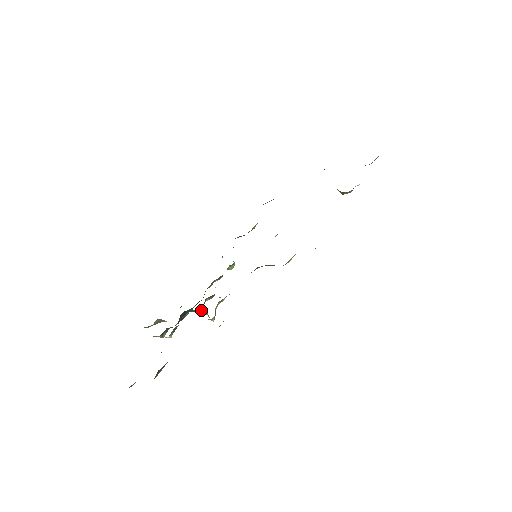
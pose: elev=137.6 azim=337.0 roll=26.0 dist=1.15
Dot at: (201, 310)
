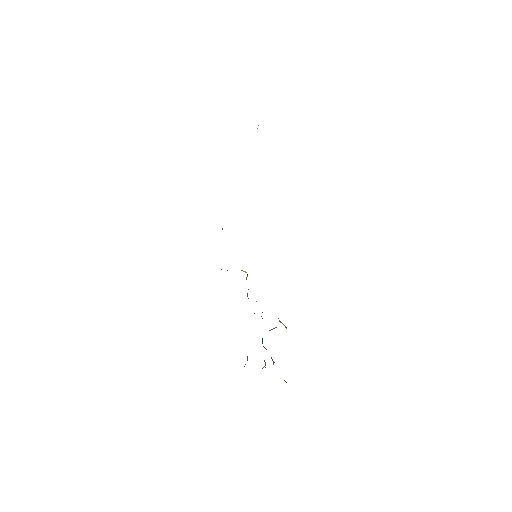
Dot at: occluded
